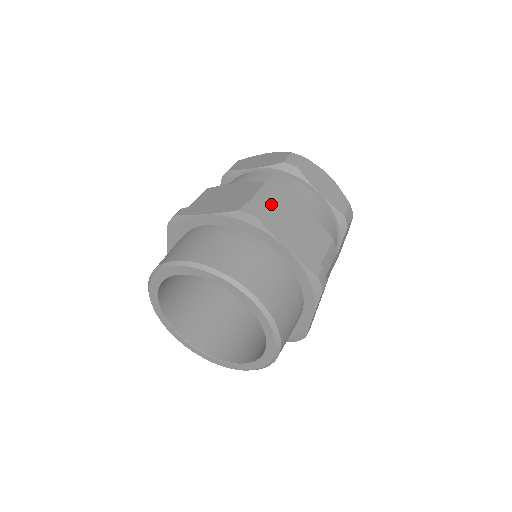
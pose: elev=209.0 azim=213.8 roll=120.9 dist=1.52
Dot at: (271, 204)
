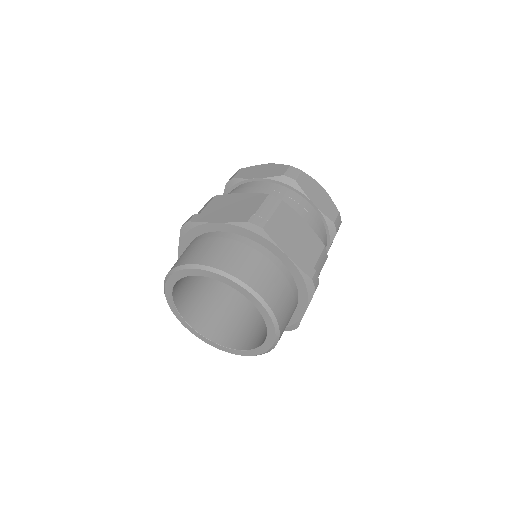
Dot at: (205, 209)
